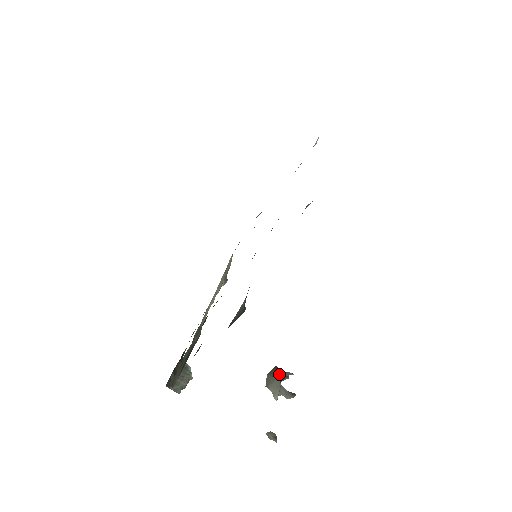
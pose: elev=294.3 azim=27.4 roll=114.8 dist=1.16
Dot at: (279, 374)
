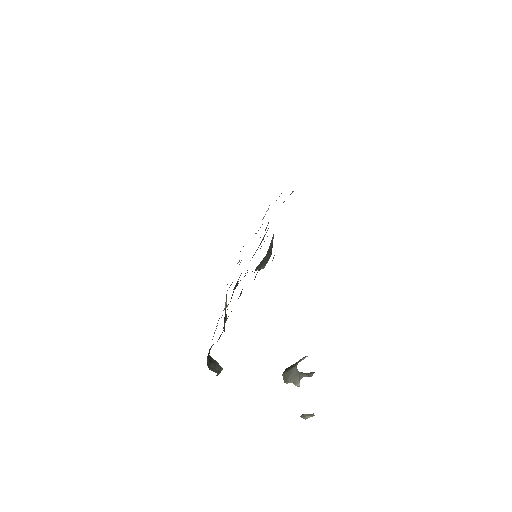
Dot at: (293, 366)
